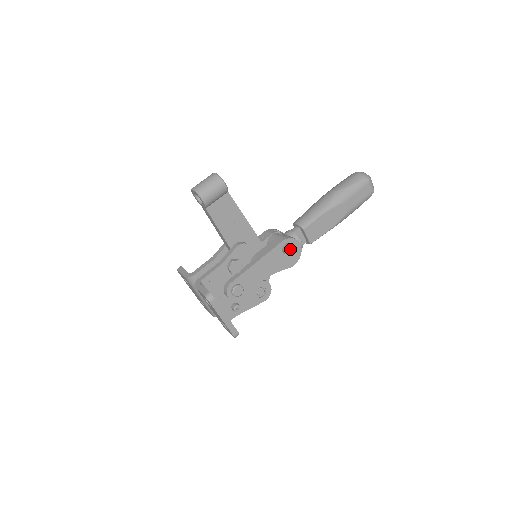
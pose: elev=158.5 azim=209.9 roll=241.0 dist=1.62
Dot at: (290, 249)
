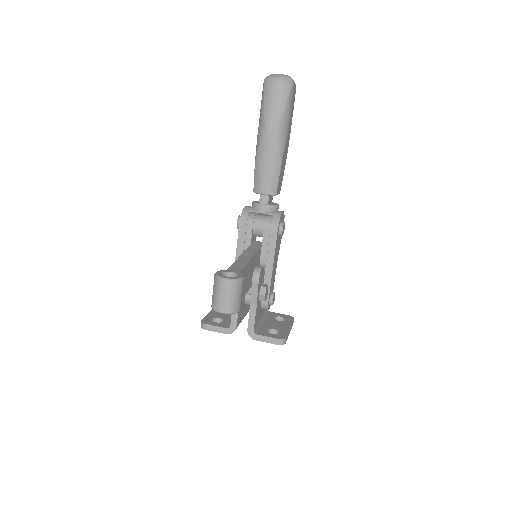
Dot at: (283, 228)
